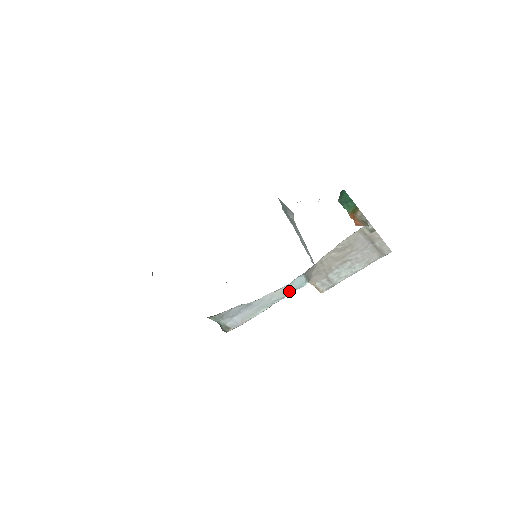
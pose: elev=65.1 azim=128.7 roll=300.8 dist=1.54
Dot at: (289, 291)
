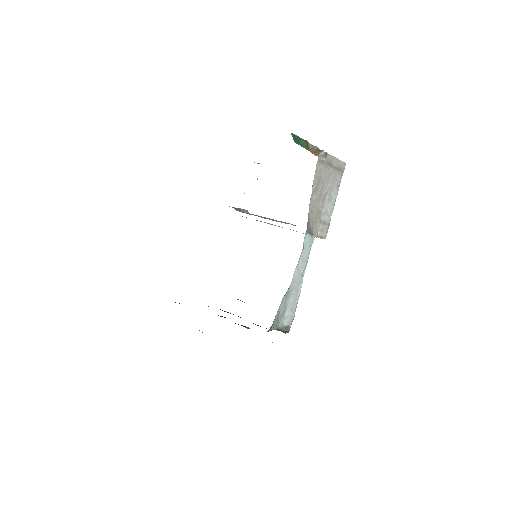
Dot at: (307, 255)
